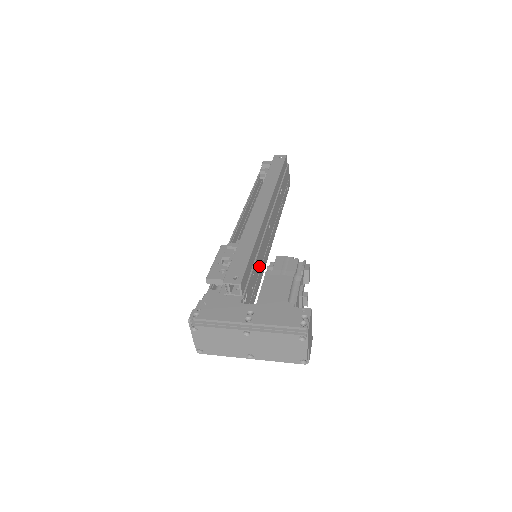
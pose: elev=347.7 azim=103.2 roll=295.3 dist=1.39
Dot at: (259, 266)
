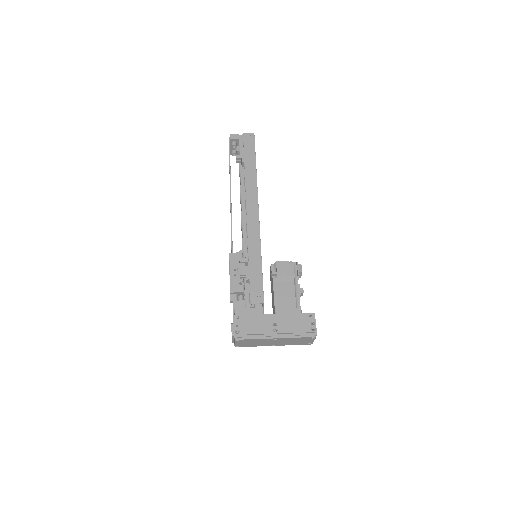
Dot at: occluded
